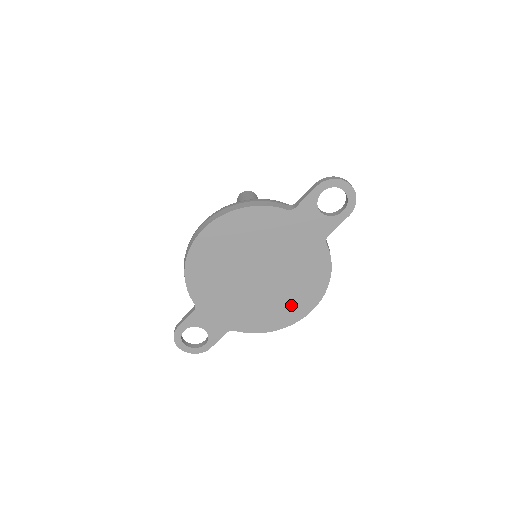
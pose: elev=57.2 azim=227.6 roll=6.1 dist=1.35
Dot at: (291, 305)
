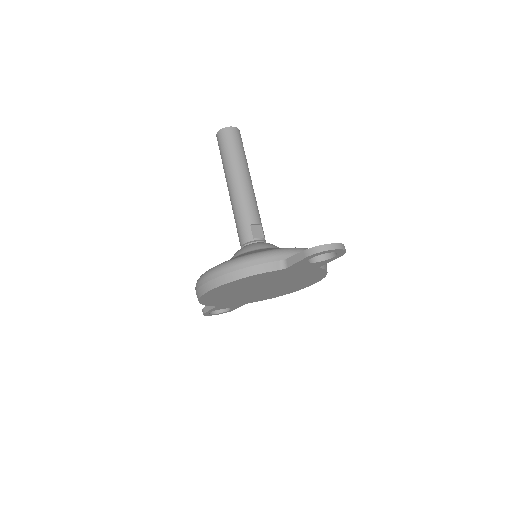
Dot at: (295, 287)
